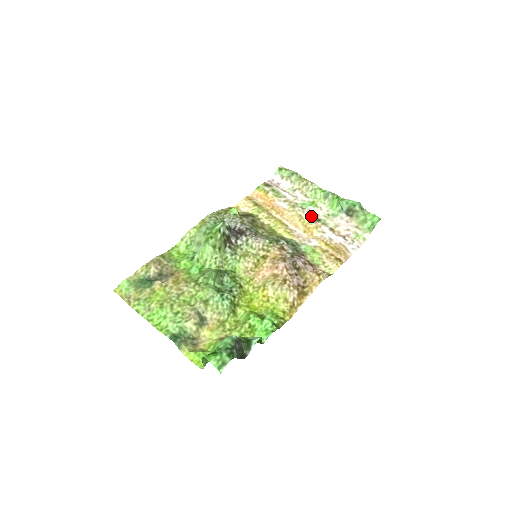
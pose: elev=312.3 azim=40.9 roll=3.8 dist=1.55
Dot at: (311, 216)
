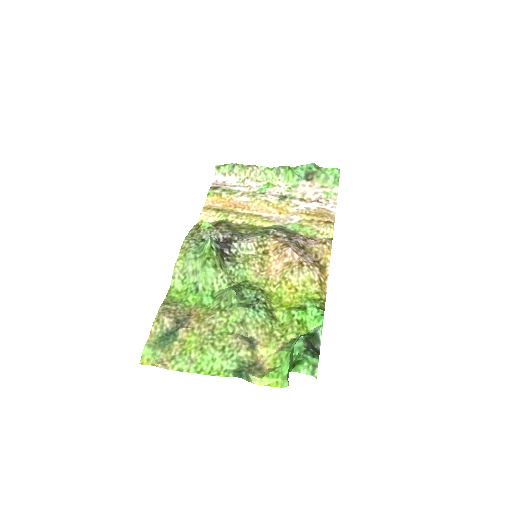
Dot at: (275, 197)
